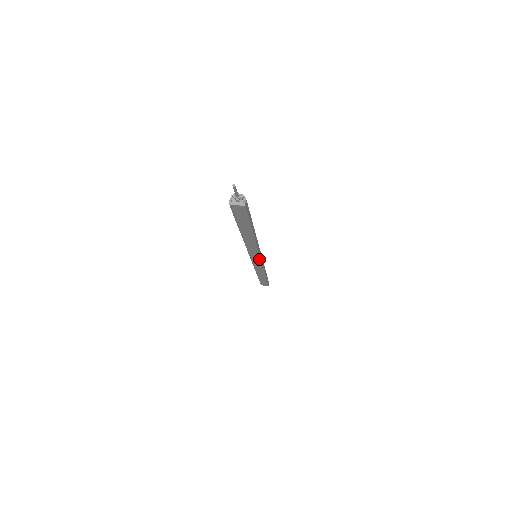
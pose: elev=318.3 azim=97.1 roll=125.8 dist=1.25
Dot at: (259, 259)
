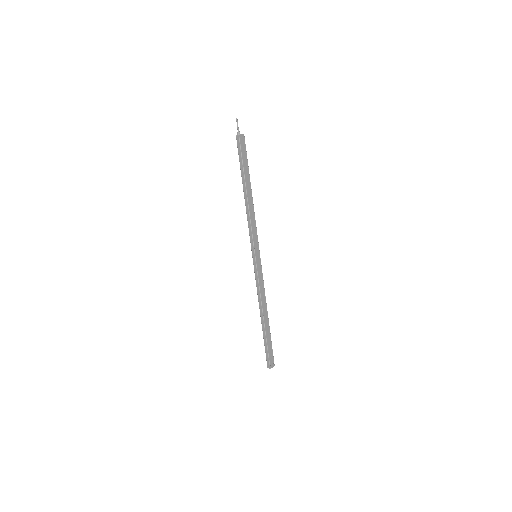
Dot at: (259, 255)
